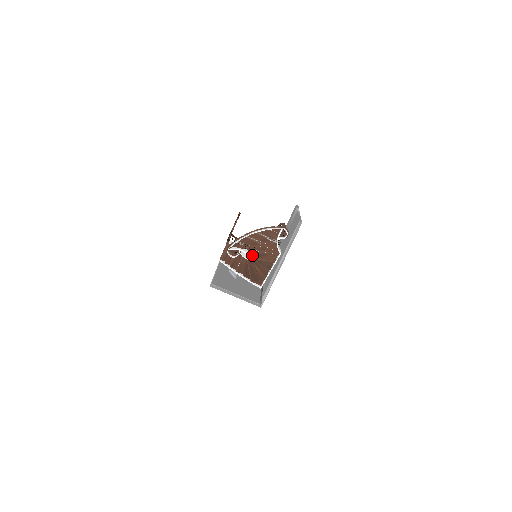
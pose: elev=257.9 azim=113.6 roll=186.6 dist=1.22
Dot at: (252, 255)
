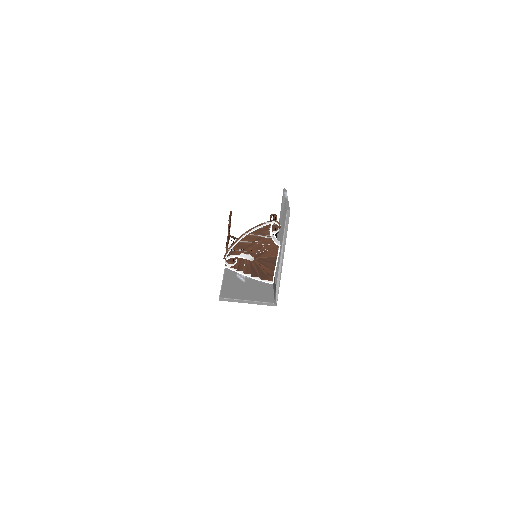
Dot at: (251, 257)
